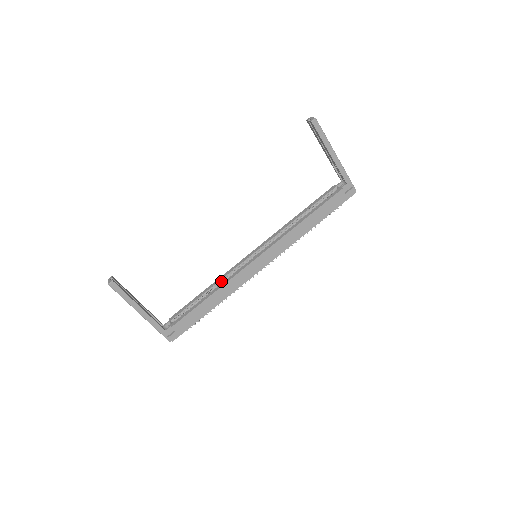
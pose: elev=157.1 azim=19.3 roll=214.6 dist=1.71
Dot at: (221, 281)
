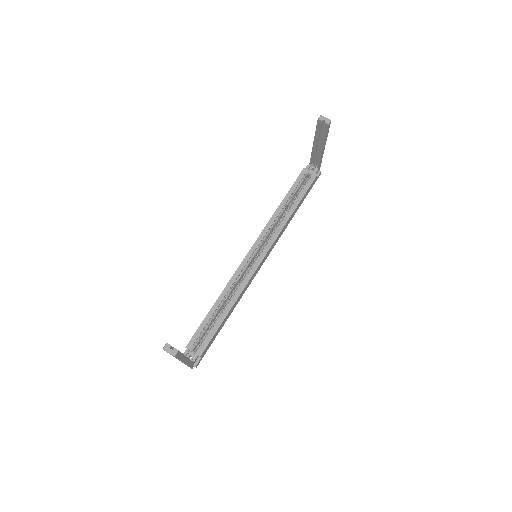
Dot at: (230, 291)
